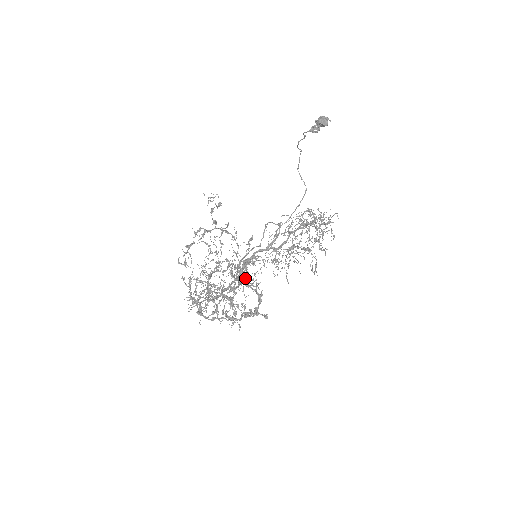
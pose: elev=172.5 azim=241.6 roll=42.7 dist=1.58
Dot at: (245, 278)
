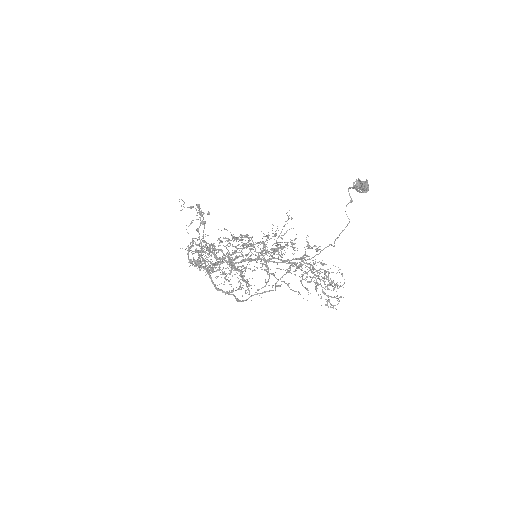
Dot at: occluded
